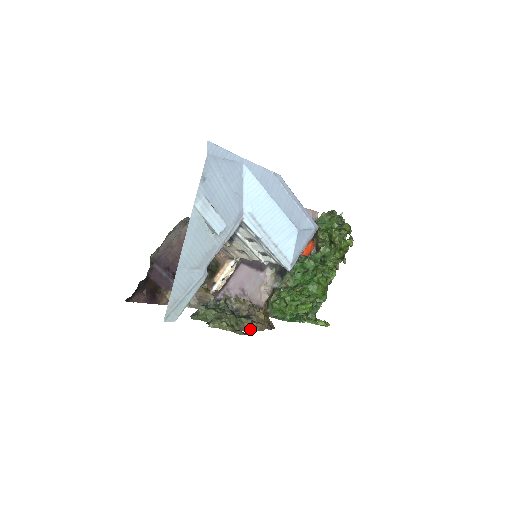
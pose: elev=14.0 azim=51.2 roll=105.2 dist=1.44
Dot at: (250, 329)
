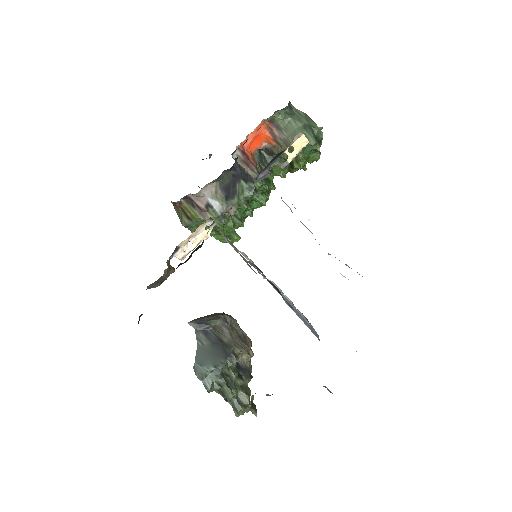
Dot at: occluded
